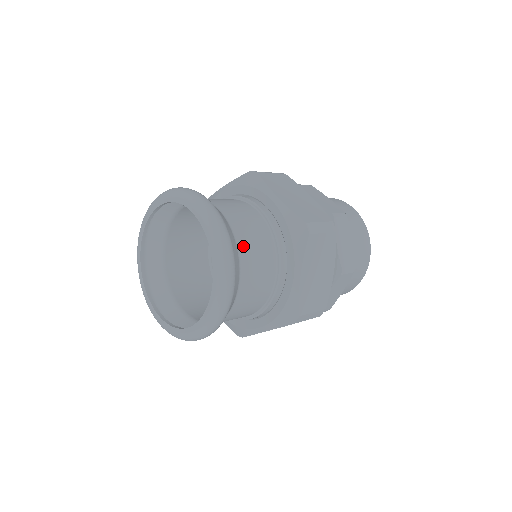
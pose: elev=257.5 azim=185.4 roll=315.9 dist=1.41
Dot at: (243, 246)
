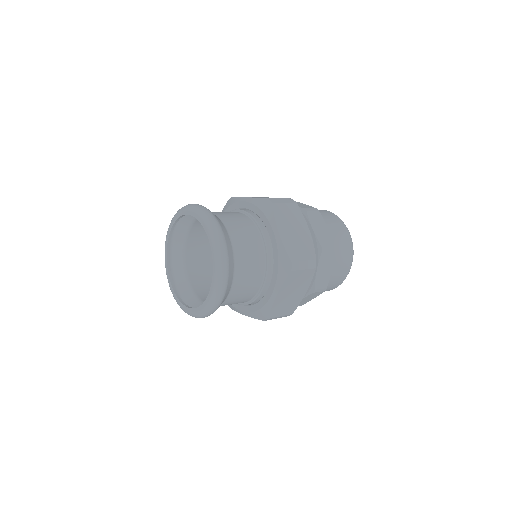
Dot at: (239, 269)
